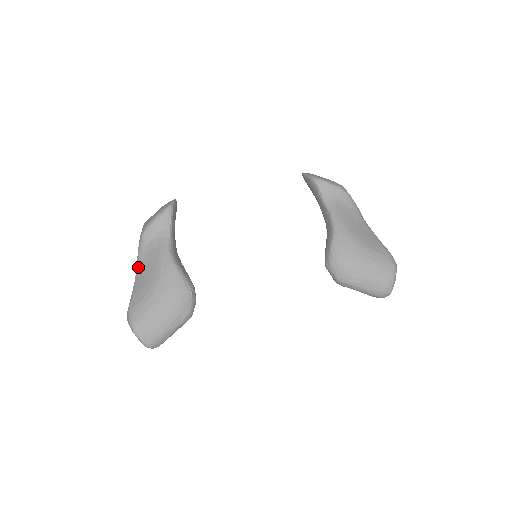
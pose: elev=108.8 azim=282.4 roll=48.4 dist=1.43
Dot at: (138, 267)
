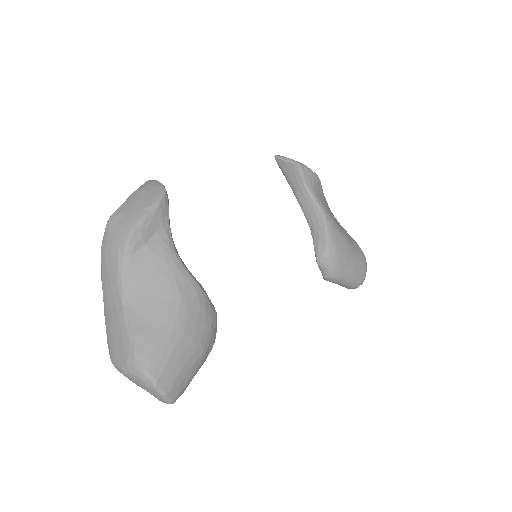
Dot at: (126, 286)
